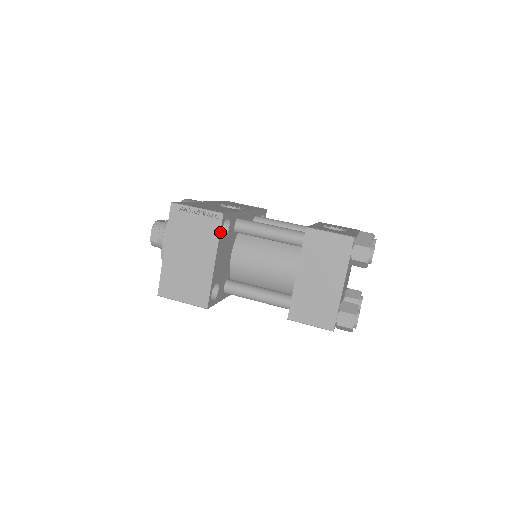
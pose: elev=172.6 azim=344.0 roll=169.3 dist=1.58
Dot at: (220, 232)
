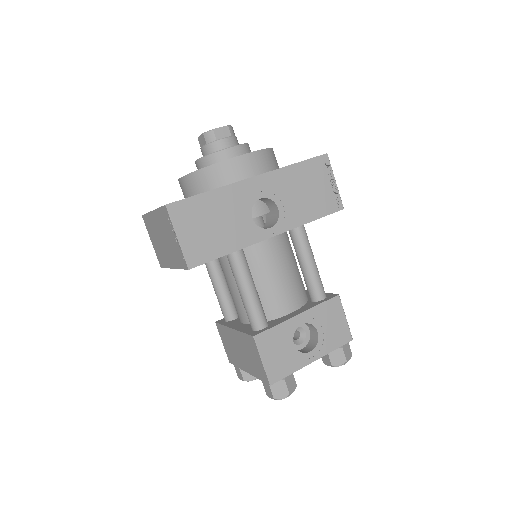
Dot at: (183, 268)
